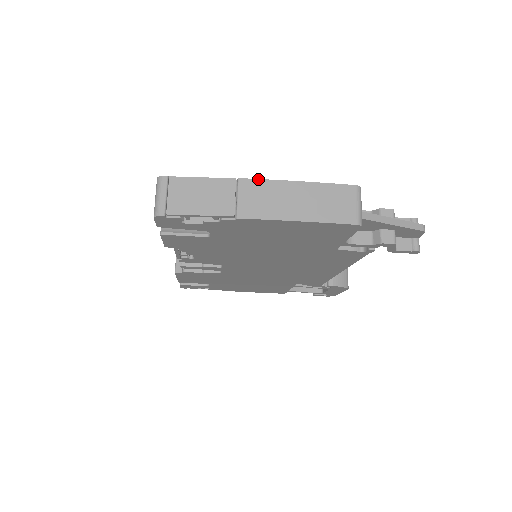
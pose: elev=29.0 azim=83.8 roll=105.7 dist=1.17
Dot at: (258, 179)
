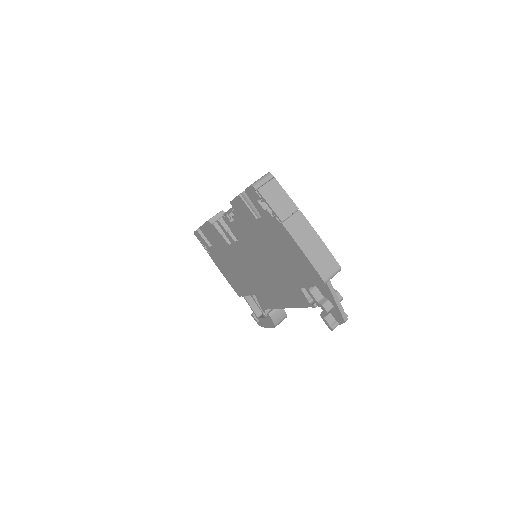
Dot at: occluded
